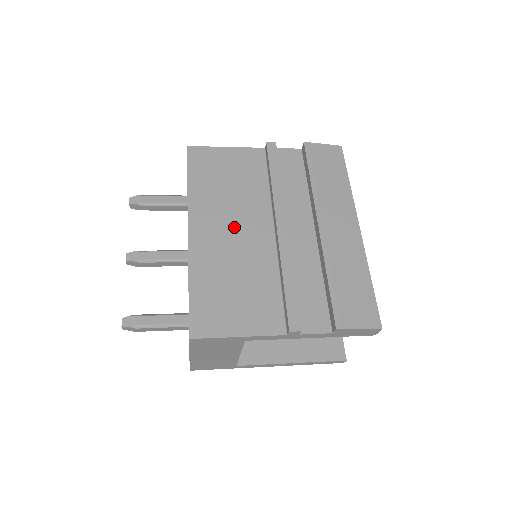
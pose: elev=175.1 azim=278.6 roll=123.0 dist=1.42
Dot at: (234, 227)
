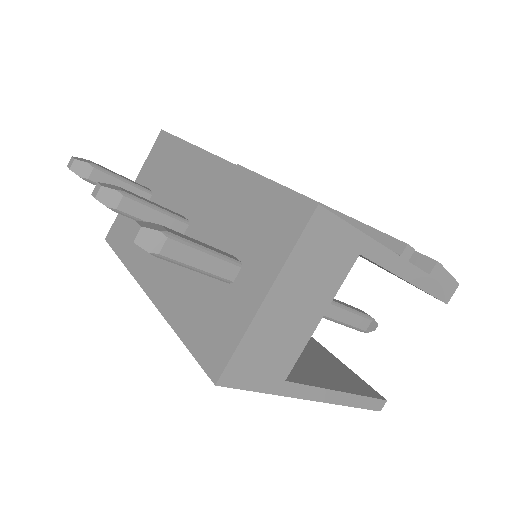
Dot at: occluded
